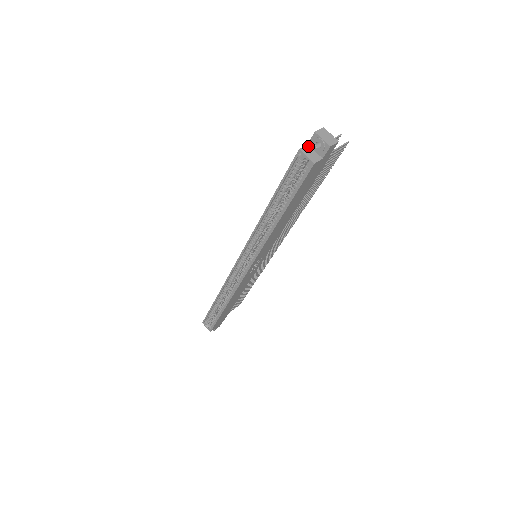
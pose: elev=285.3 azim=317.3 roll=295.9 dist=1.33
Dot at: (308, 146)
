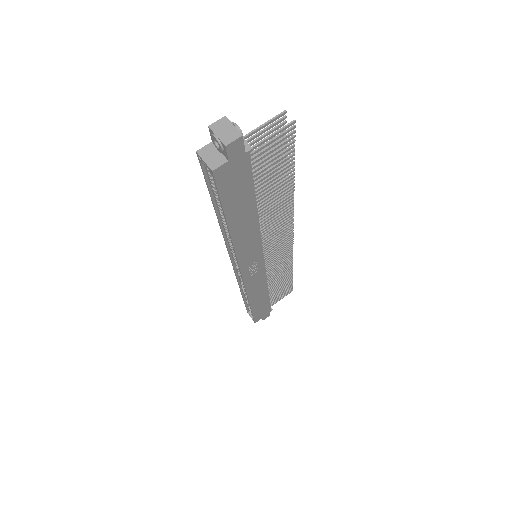
Dot at: (212, 144)
